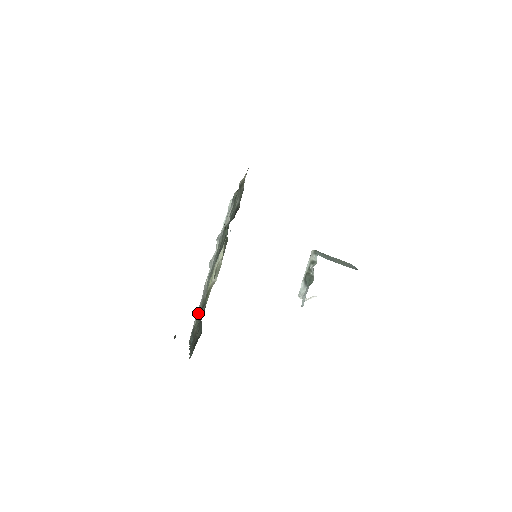
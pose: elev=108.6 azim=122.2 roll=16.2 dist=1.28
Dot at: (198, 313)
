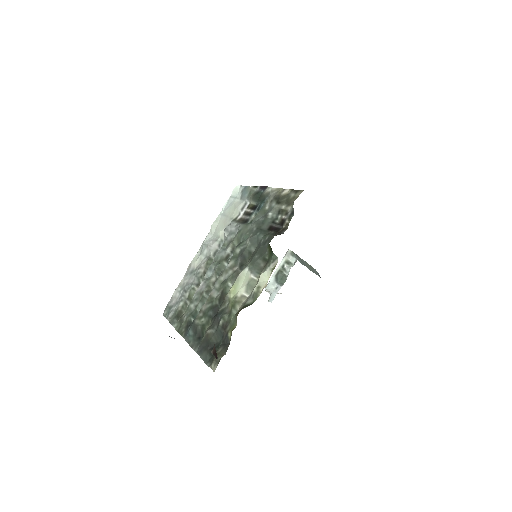
Dot at: (191, 300)
